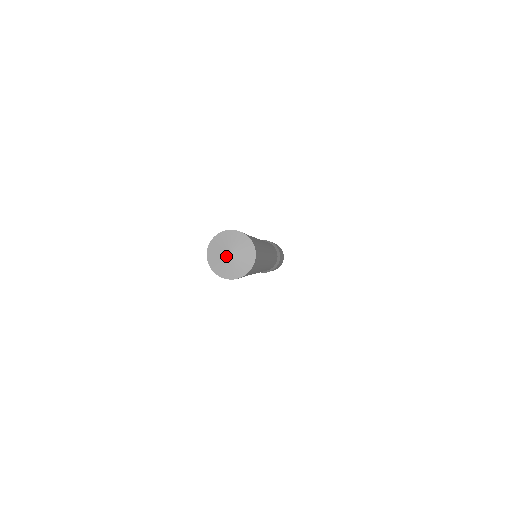
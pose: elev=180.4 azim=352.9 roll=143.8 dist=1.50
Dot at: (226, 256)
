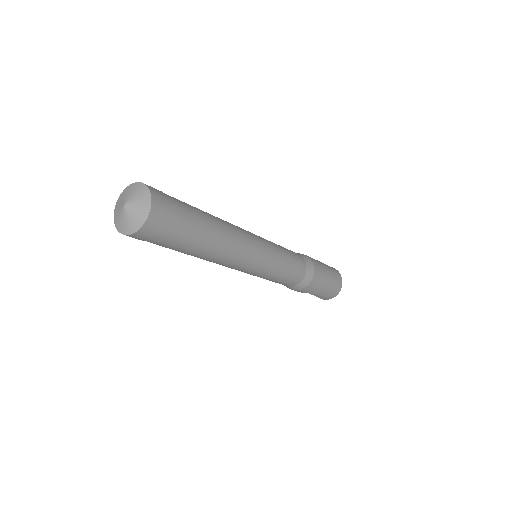
Dot at: (122, 209)
